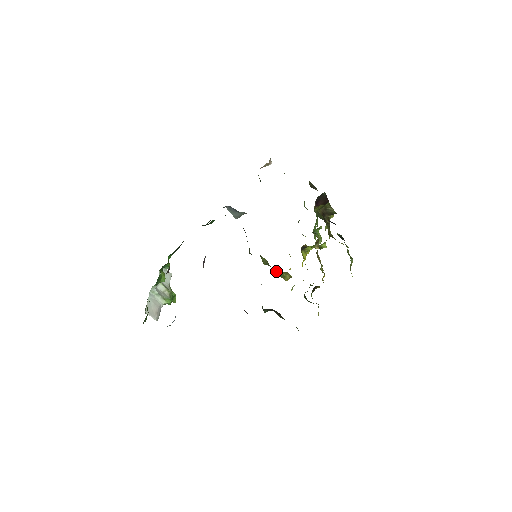
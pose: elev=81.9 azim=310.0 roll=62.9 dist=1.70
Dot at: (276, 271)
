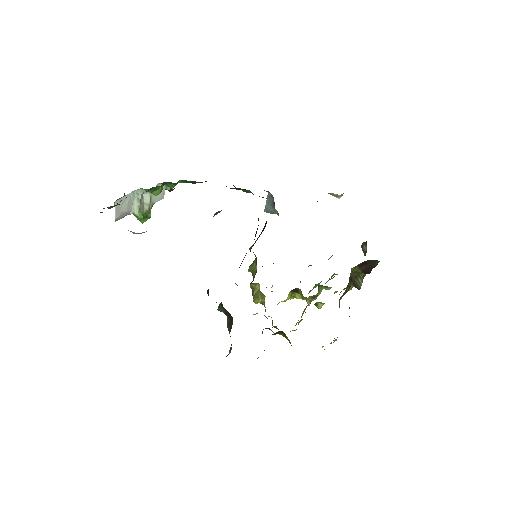
Dot at: (255, 286)
